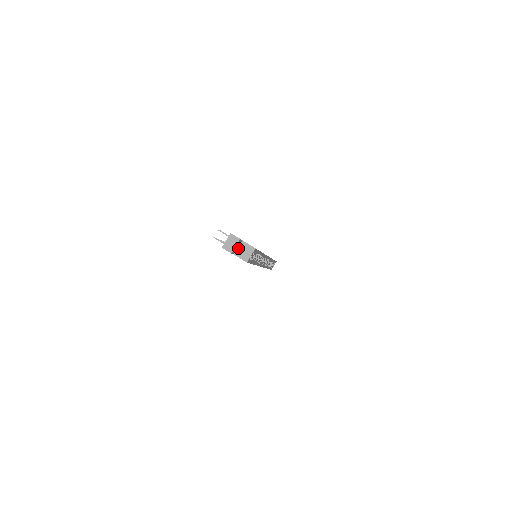
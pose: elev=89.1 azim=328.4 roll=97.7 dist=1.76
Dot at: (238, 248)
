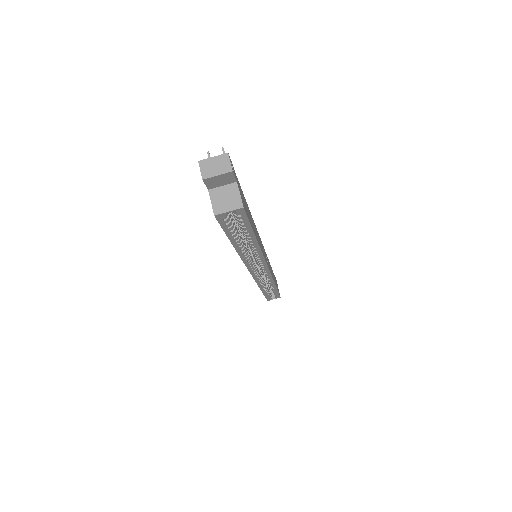
Dot at: (222, 187)
